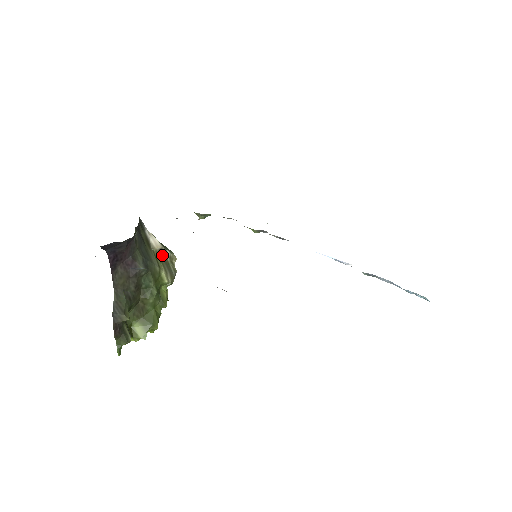
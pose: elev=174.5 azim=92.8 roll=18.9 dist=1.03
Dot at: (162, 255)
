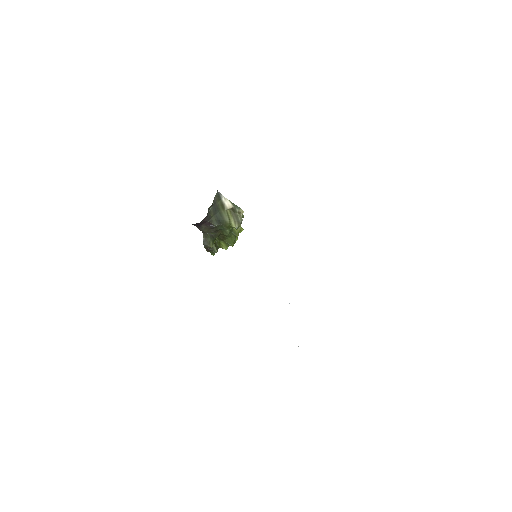
Dot at: (233, 211)
